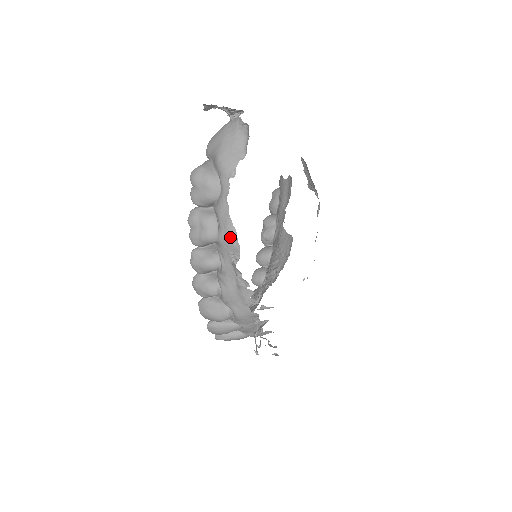
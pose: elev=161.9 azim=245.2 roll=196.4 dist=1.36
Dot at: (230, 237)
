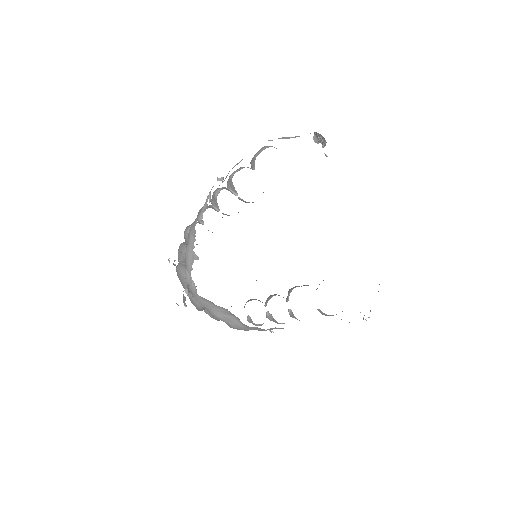
Dot at: (234, 166)
